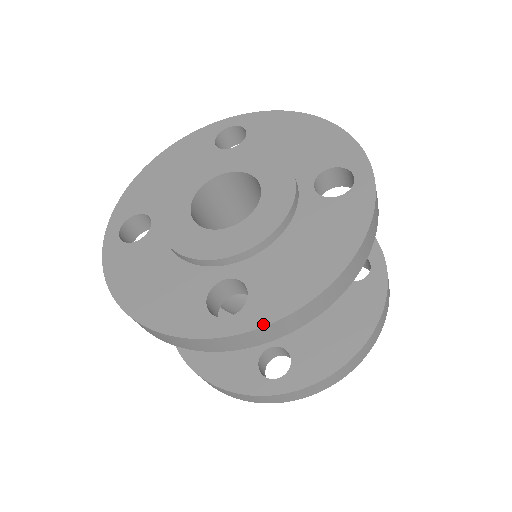
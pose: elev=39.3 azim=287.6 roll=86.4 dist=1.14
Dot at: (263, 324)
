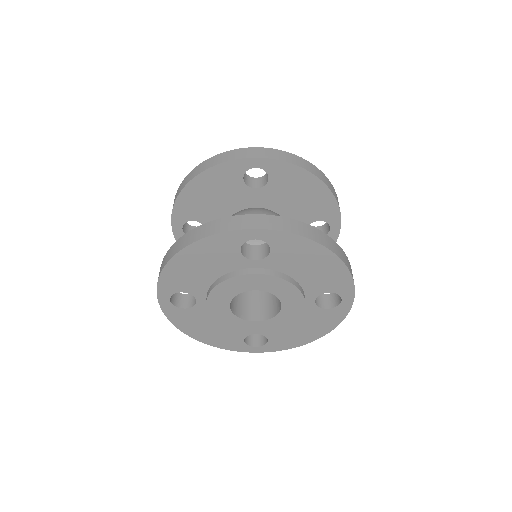
Dot at: (275, 351)
